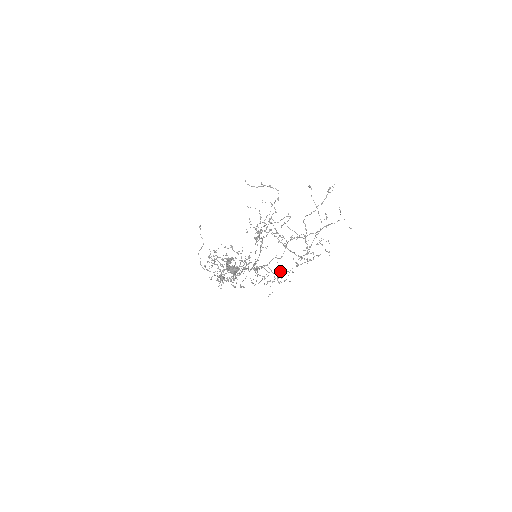
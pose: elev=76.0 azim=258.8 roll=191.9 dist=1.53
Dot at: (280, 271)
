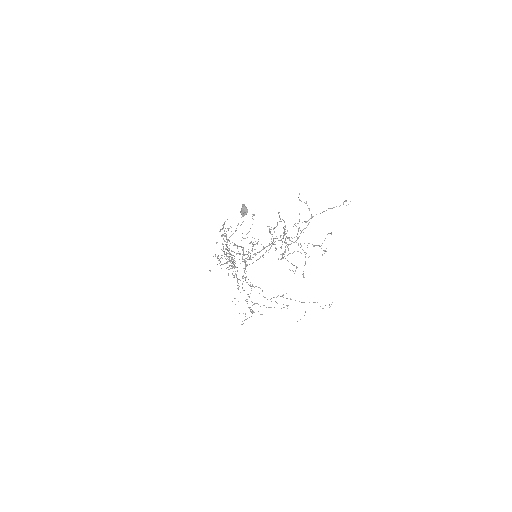
Dot at: occluded
